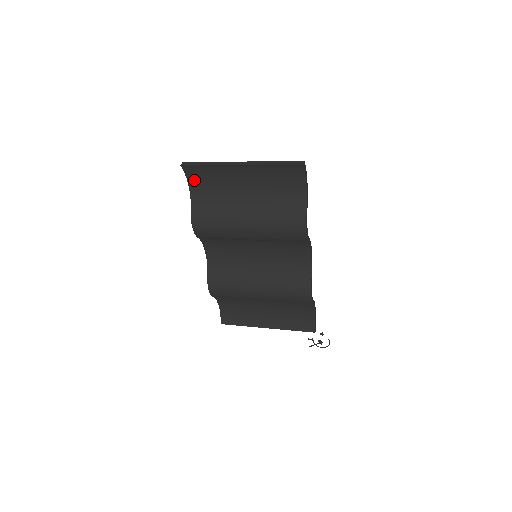
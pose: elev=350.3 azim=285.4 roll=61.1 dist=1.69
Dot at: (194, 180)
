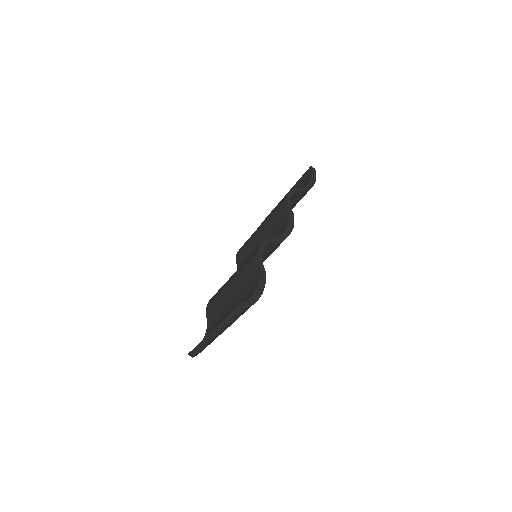
Dot at: occluded
